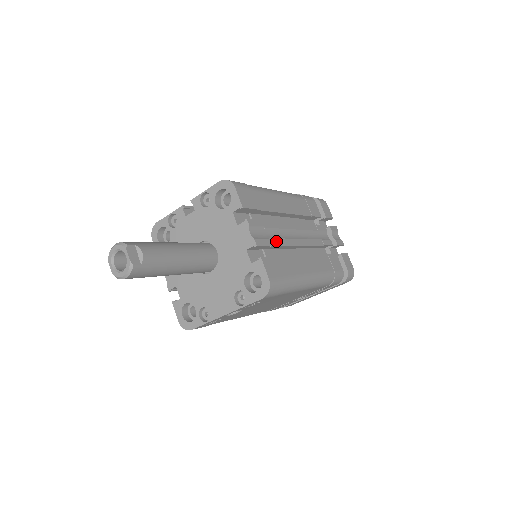
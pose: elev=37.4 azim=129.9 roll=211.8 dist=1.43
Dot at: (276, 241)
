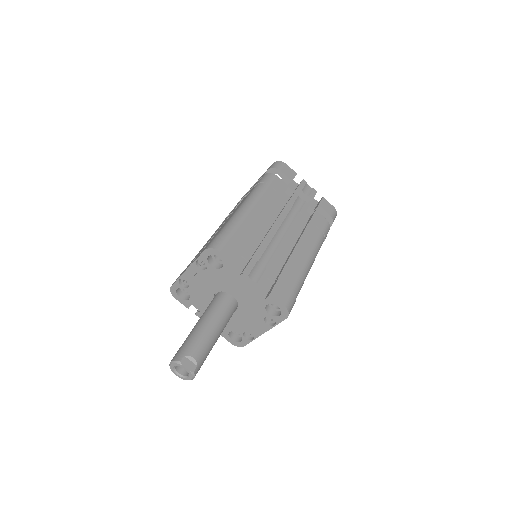
Dot at: (271, 263)
